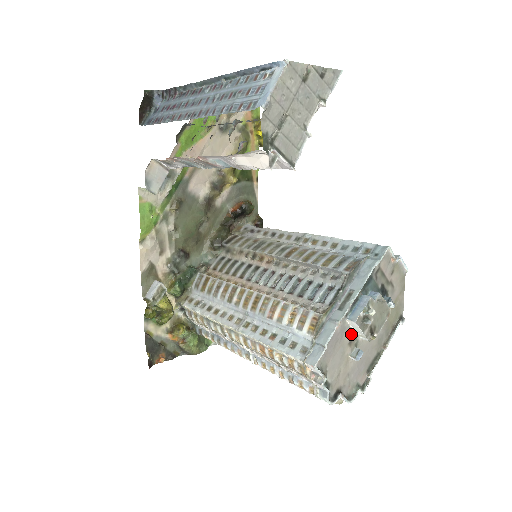
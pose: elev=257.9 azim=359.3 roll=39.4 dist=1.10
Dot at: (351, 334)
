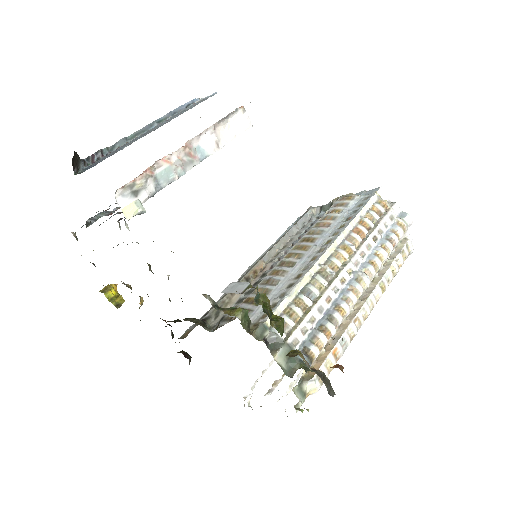
Dot at: occluded
